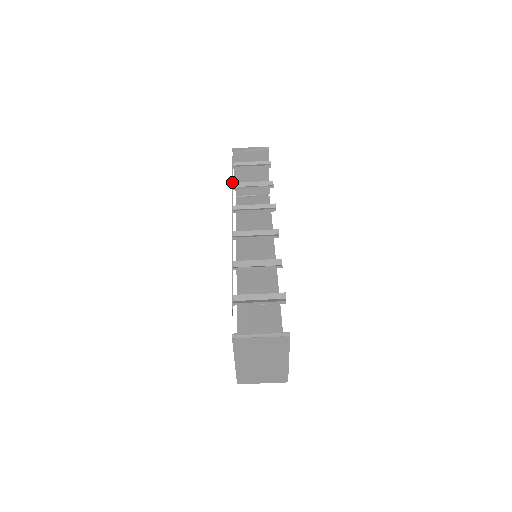
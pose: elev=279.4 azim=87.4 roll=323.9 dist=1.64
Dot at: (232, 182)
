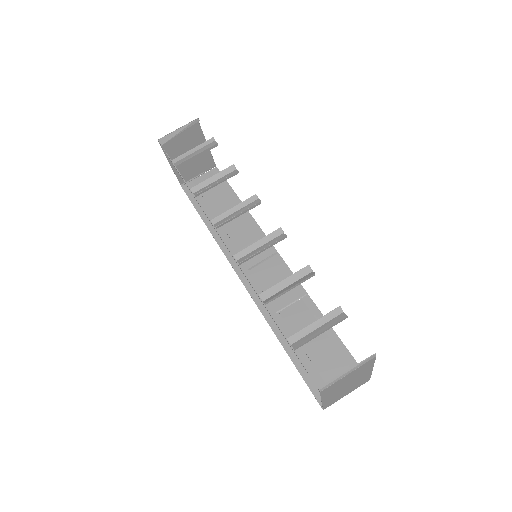
Dot at: (189, 188)
